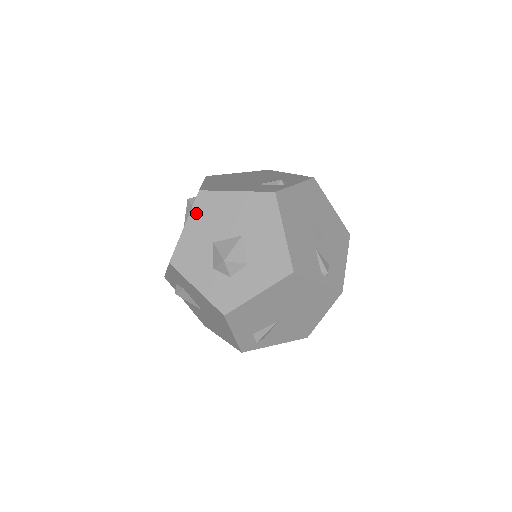
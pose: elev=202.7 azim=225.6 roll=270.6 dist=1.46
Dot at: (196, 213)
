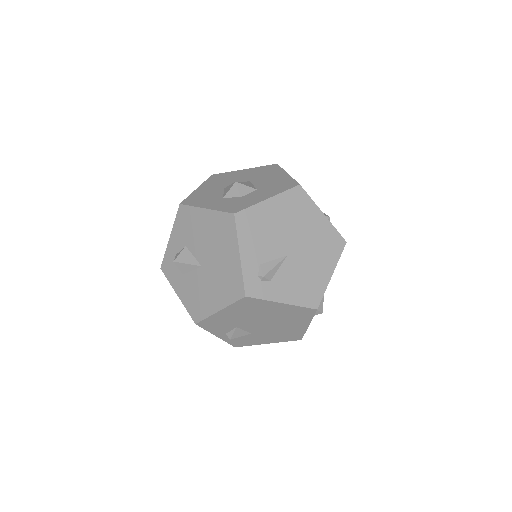
Dot at: (209, 182)
